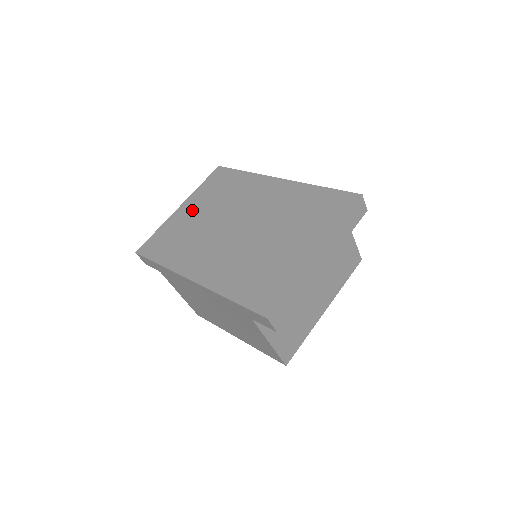
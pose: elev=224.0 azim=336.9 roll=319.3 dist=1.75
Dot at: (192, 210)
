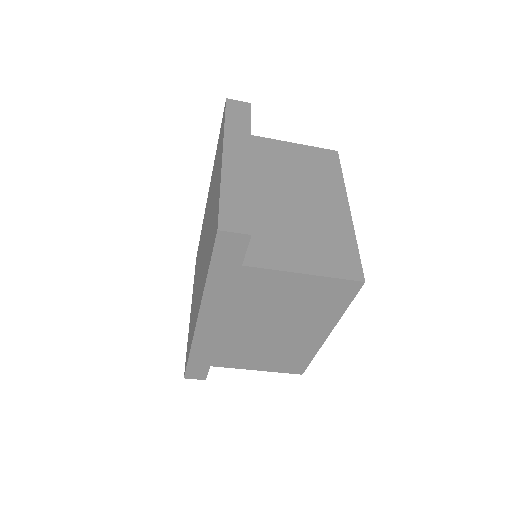
Dot at: (193, 298)
